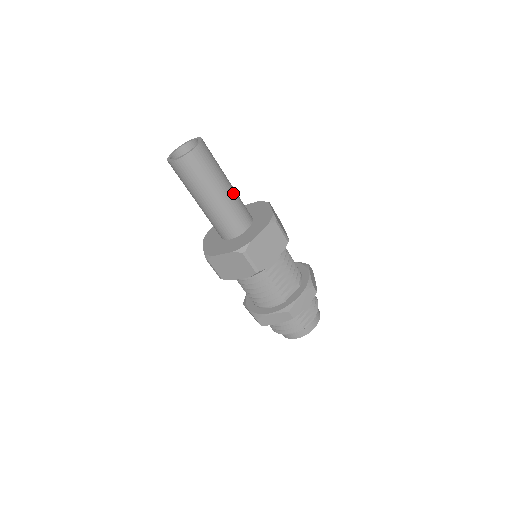
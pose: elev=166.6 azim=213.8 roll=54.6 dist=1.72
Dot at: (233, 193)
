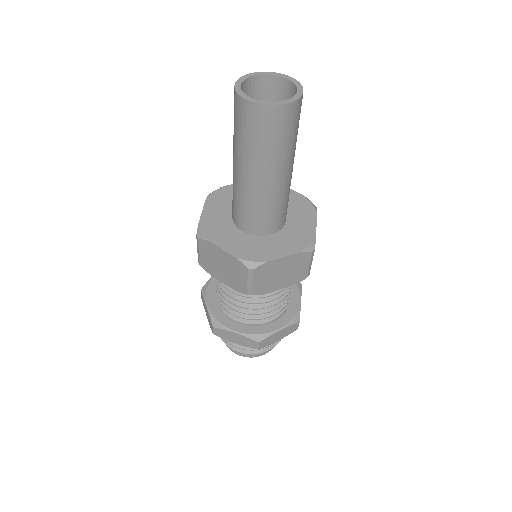
Dot at: occluded
